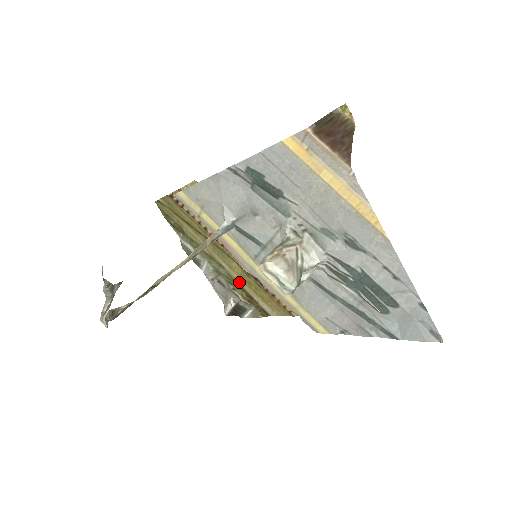
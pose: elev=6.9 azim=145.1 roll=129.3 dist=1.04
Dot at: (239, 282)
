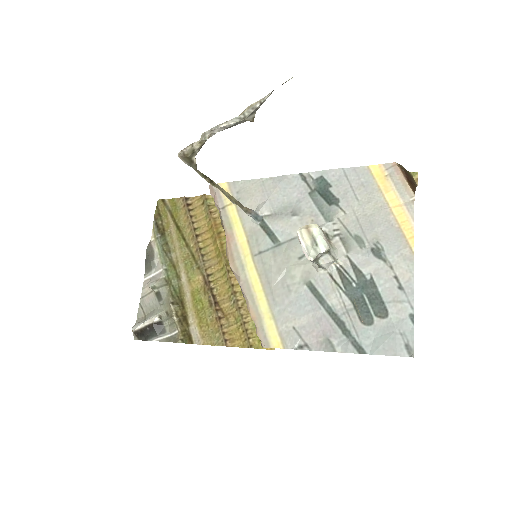
Dot at: (185, 298)
